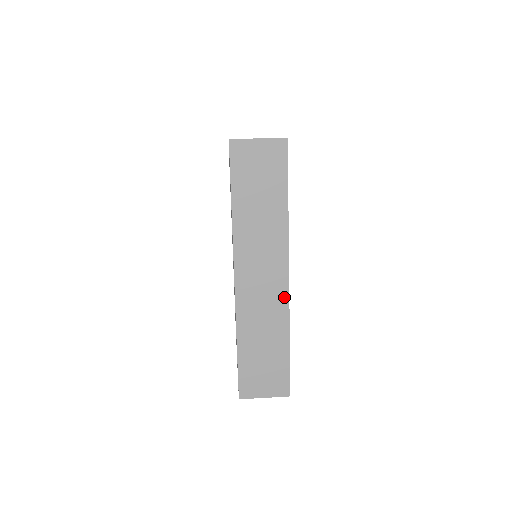
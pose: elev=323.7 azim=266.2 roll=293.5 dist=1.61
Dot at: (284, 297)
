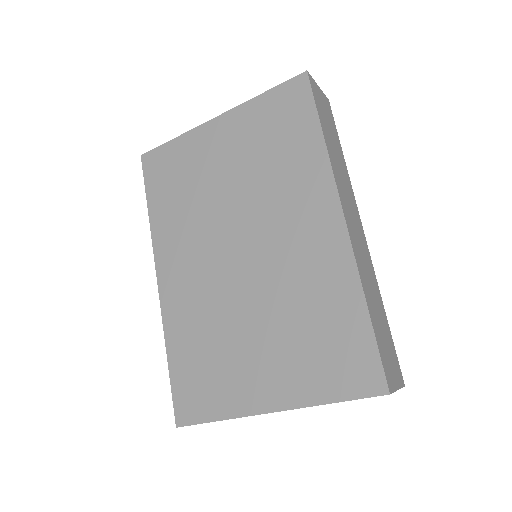
Dot at: (368, 253)
